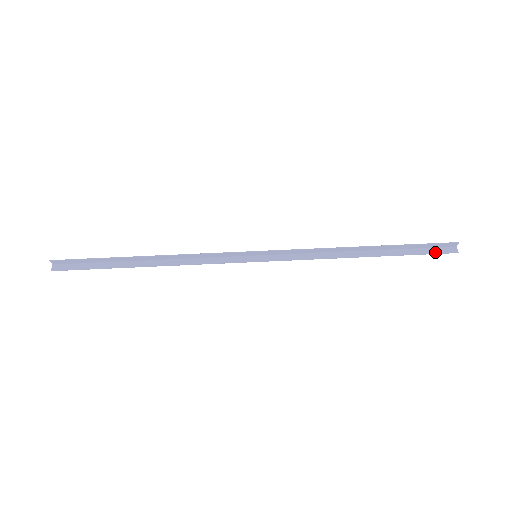
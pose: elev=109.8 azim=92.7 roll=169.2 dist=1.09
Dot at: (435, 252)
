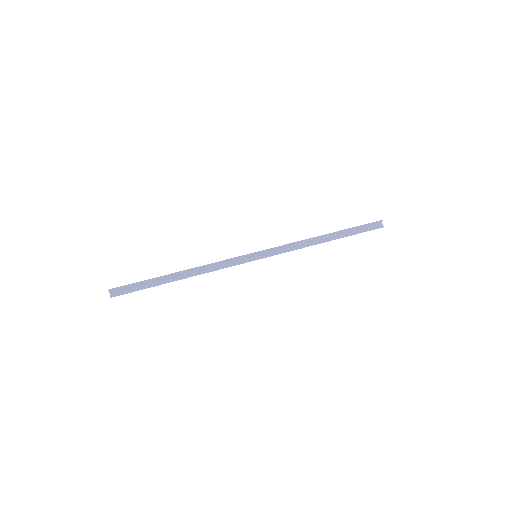
Dot at: (370, 229)
